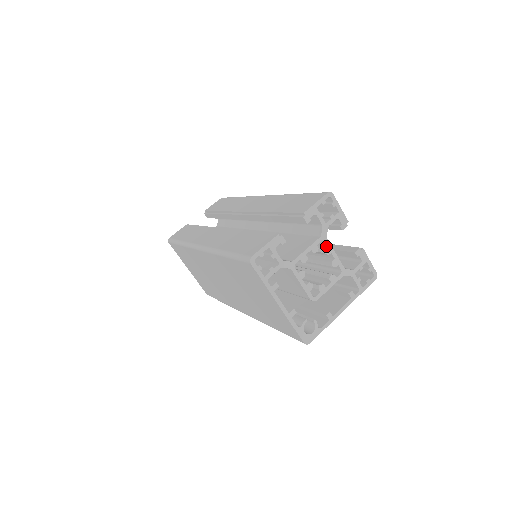
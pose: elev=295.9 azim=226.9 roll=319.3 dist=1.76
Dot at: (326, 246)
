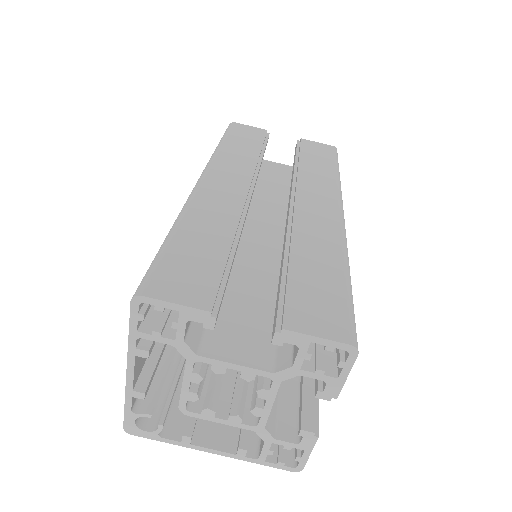
Dot at: (270, 386)
